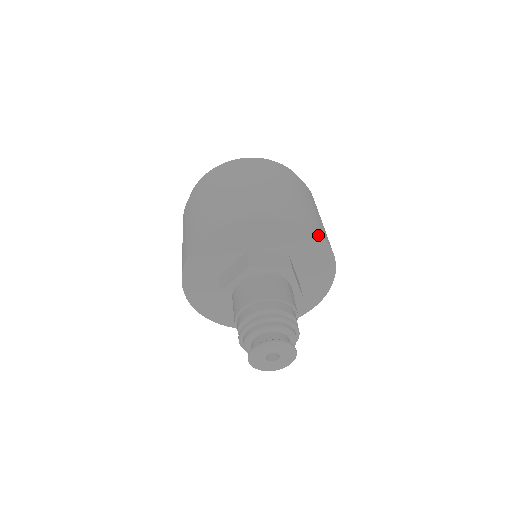
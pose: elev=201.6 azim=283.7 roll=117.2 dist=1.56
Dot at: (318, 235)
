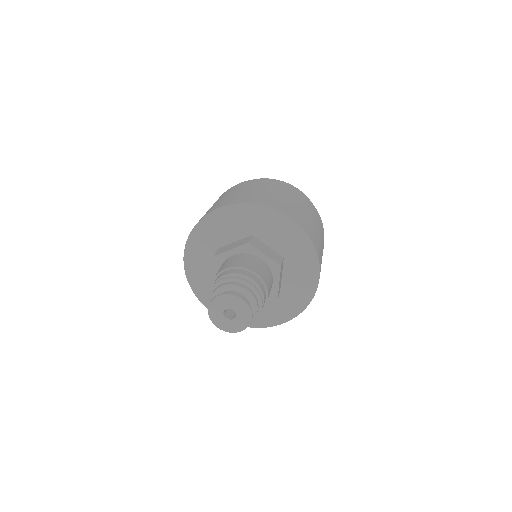
Dot at: (259, 206)
